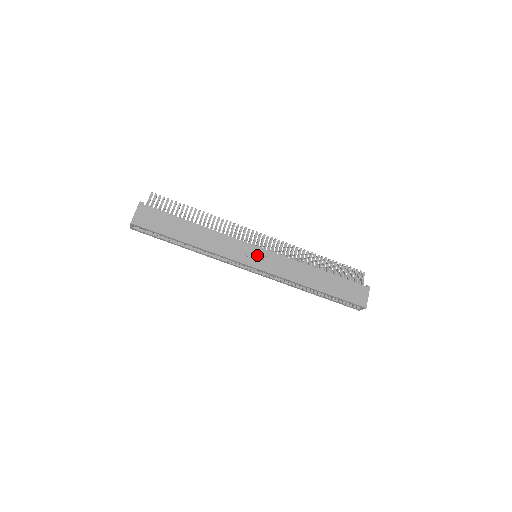
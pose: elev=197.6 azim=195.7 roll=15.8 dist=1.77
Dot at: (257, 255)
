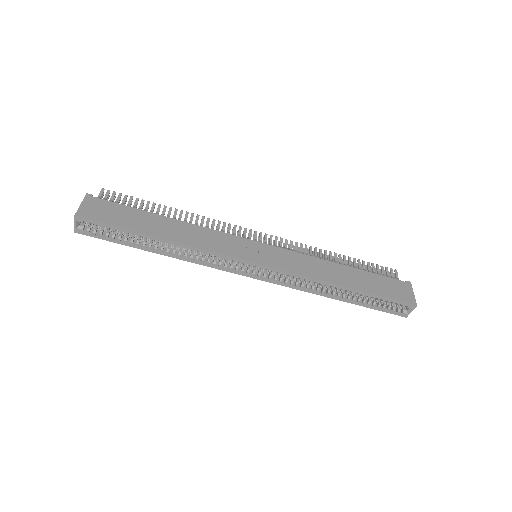
Dot at: (258, 250)
